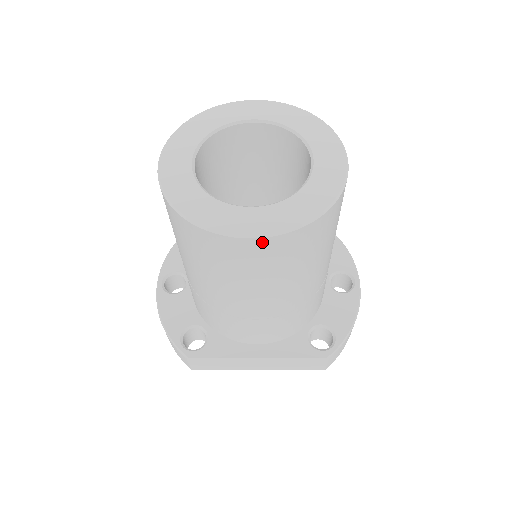
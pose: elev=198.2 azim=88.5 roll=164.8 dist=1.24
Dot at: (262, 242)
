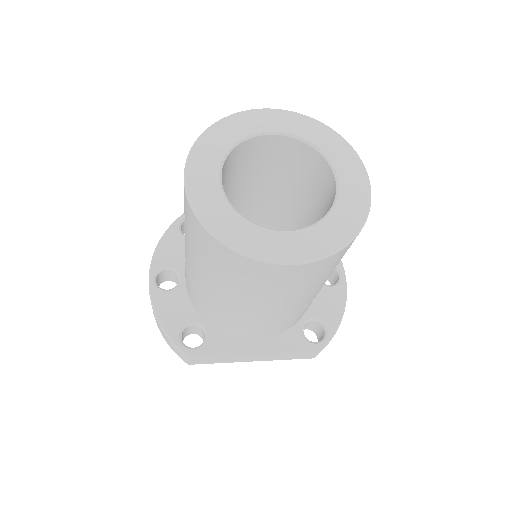
Dot at: (299, 267)
